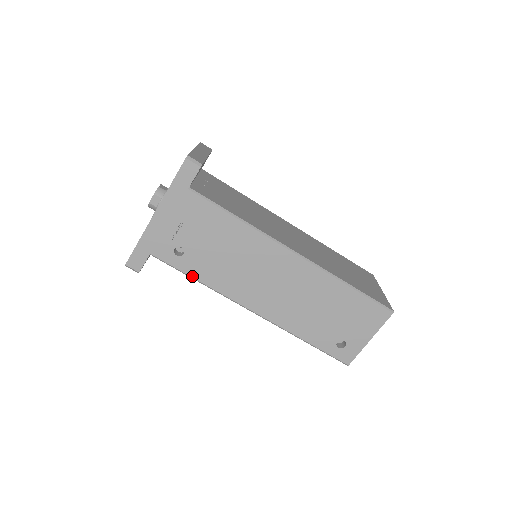
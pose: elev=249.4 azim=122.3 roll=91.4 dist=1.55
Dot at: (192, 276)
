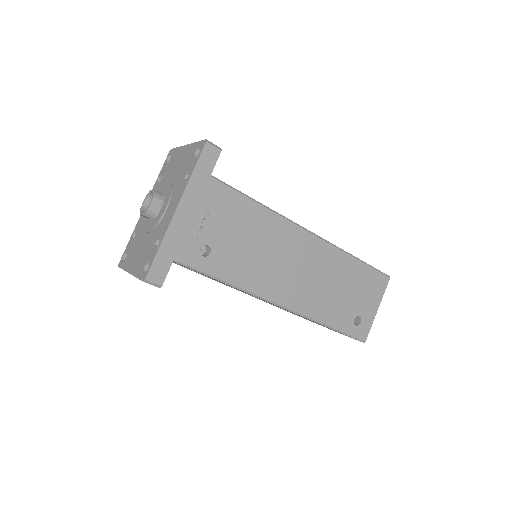
Dot at: (220, 278)
